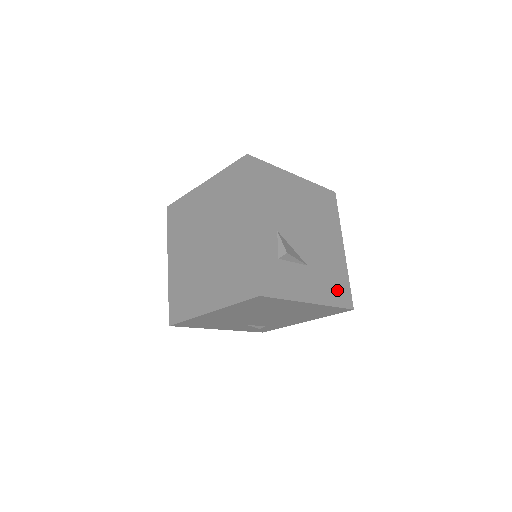
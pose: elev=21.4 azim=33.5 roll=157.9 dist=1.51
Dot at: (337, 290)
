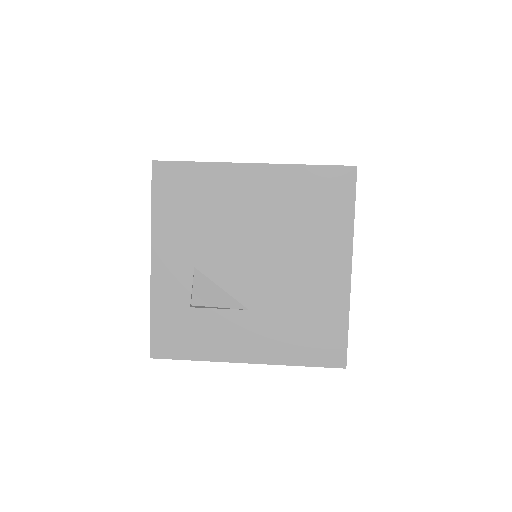
Dot at: (311, 341)
